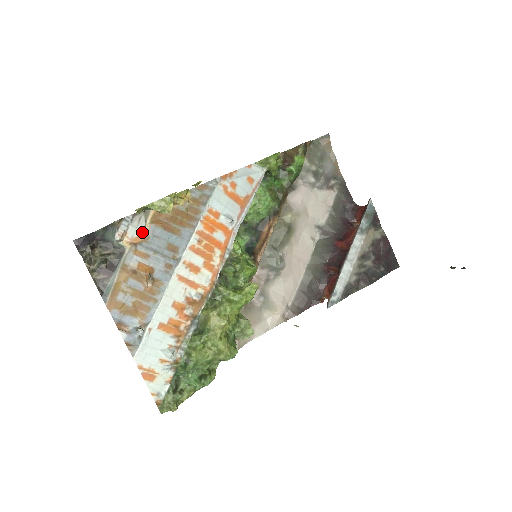
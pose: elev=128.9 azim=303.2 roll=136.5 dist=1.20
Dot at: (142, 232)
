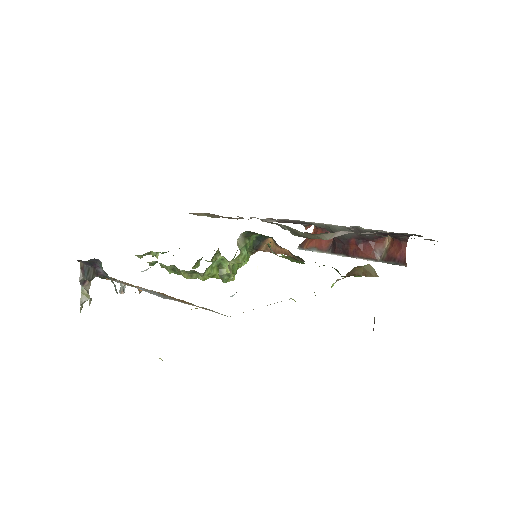
Dot at: occluded
